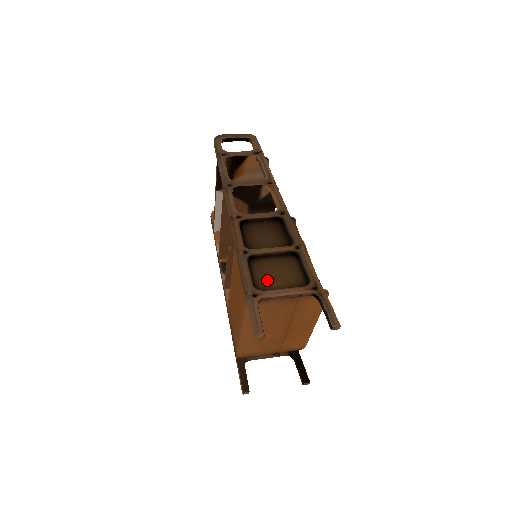
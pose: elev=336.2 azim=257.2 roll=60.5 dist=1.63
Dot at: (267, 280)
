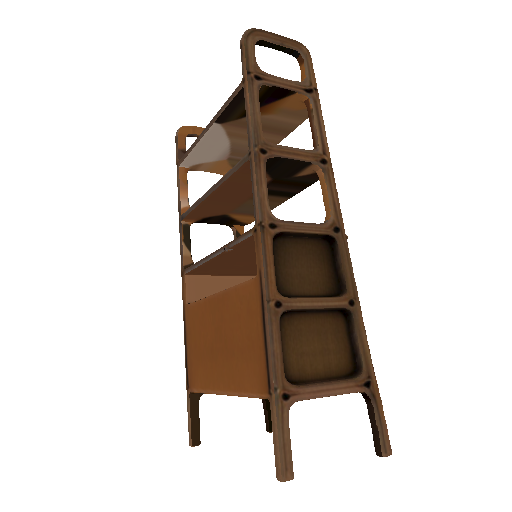
Dot at: (302, 359)
